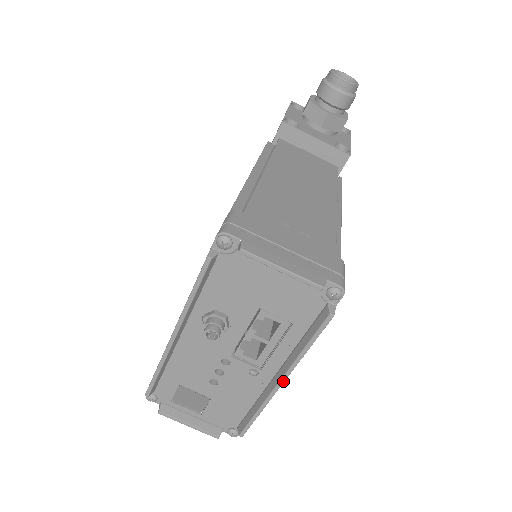
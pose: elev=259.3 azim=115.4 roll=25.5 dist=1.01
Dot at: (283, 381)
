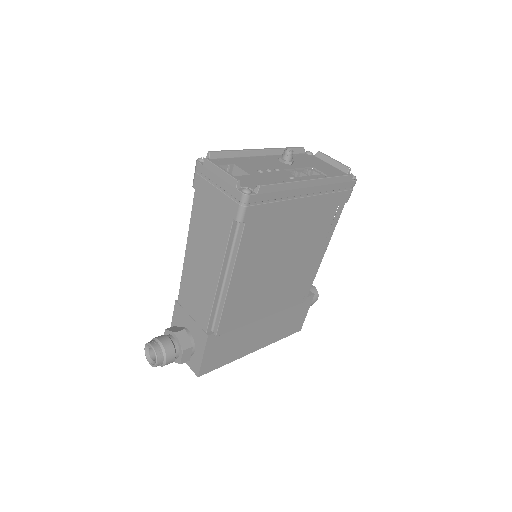
Dot at: (313, 179)
